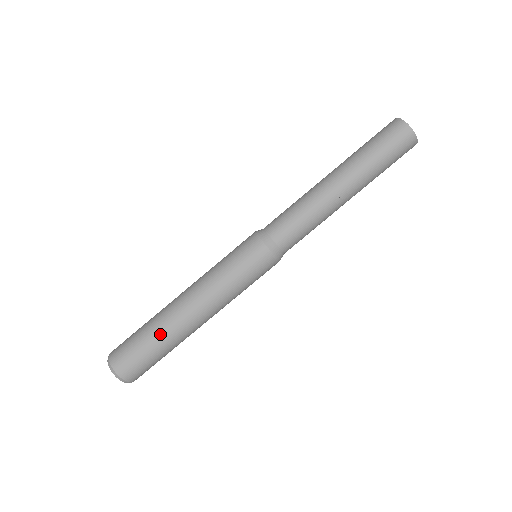
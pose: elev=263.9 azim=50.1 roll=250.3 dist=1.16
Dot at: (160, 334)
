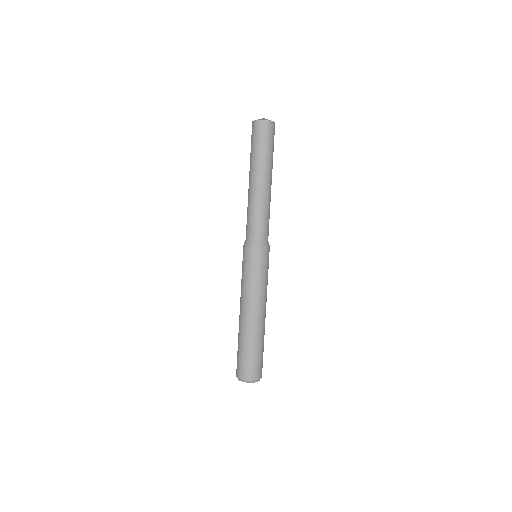
Dot at: (252, 340)
